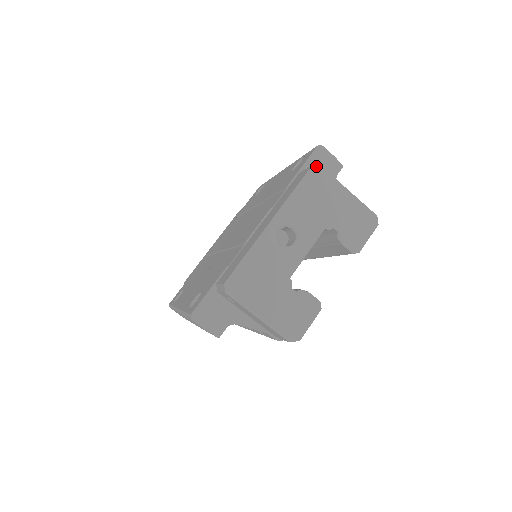
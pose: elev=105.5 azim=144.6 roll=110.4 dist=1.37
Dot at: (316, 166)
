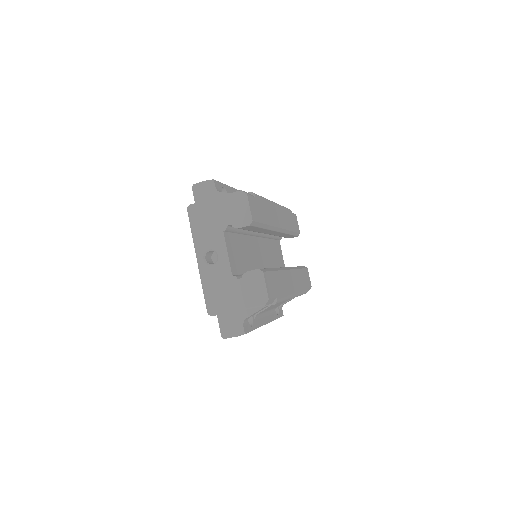
Dot at: (188, 208)
